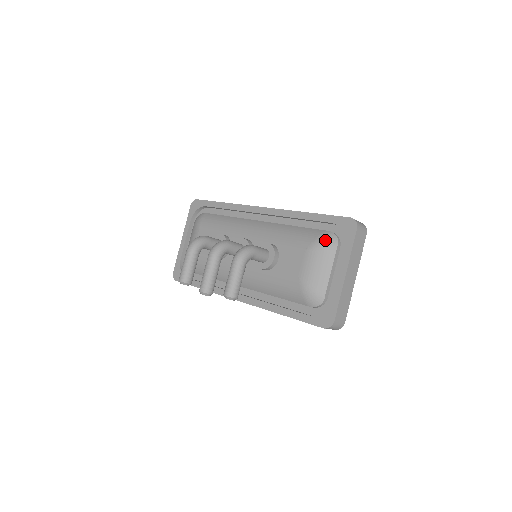
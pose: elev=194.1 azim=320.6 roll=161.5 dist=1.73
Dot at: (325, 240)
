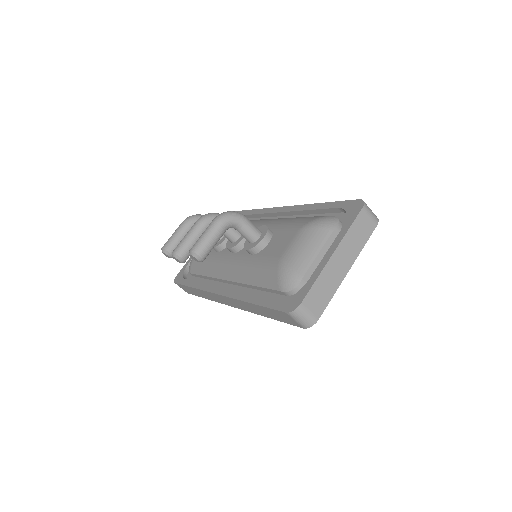
Dot at: (323, 220)
